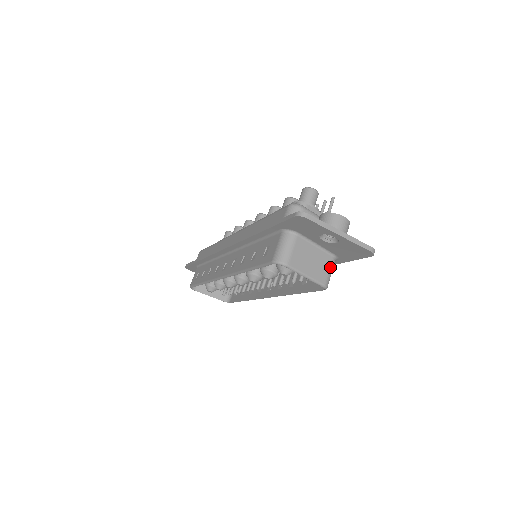
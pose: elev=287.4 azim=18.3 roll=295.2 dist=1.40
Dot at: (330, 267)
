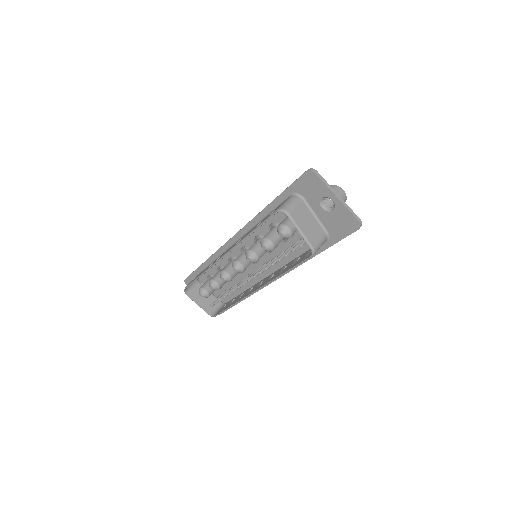
Dot at: (321, 239)
